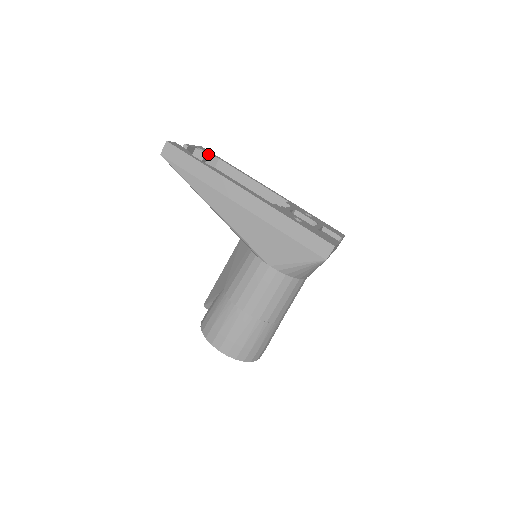
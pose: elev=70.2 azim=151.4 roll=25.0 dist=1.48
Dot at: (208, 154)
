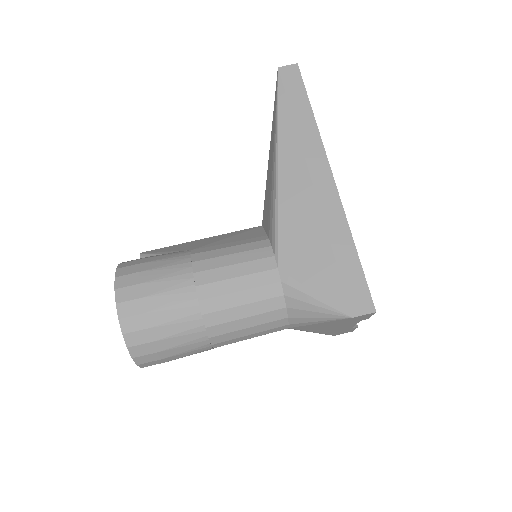
Dot at: occluded
